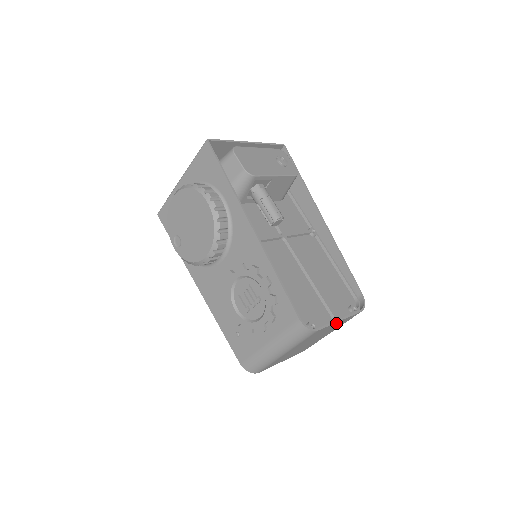
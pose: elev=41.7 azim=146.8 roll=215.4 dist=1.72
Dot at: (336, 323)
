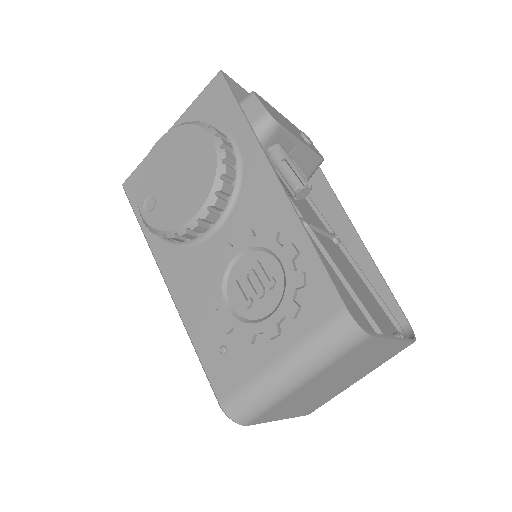
Dot at: (386, 343)
